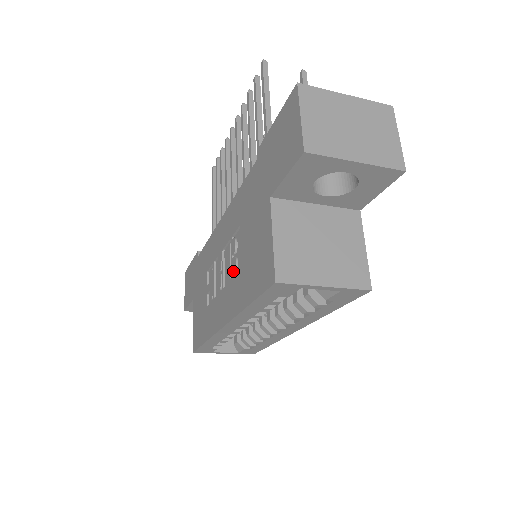
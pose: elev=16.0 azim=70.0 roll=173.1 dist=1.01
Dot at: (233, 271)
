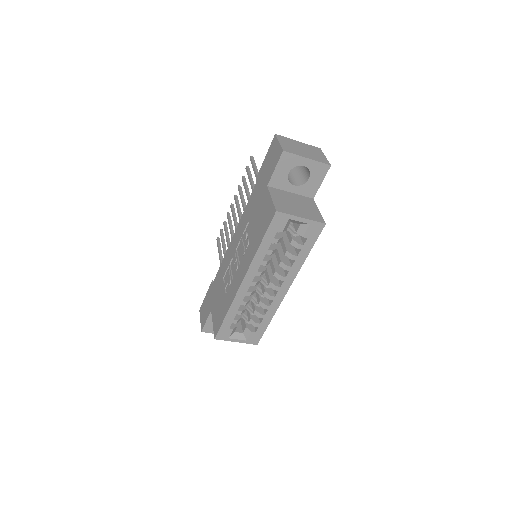
Dot at: (246, 246)
